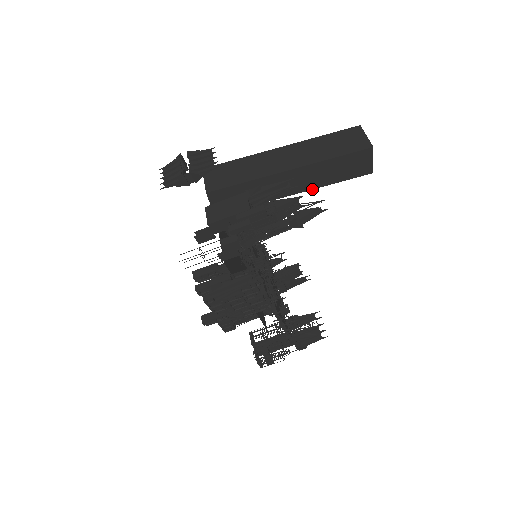
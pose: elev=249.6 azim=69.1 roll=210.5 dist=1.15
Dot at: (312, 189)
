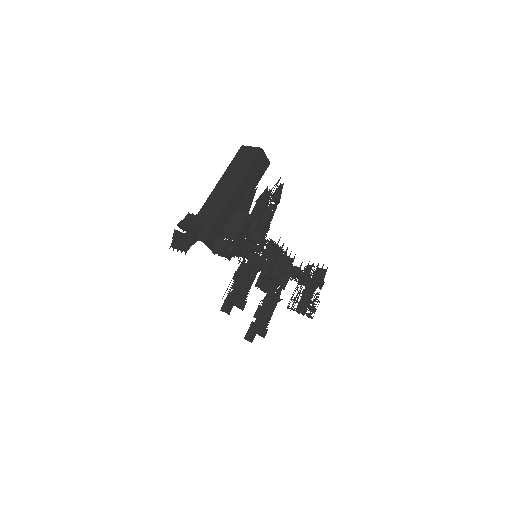
Dot at: occluded
